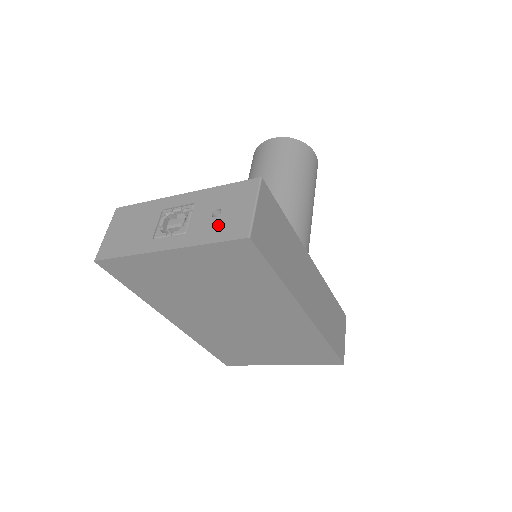
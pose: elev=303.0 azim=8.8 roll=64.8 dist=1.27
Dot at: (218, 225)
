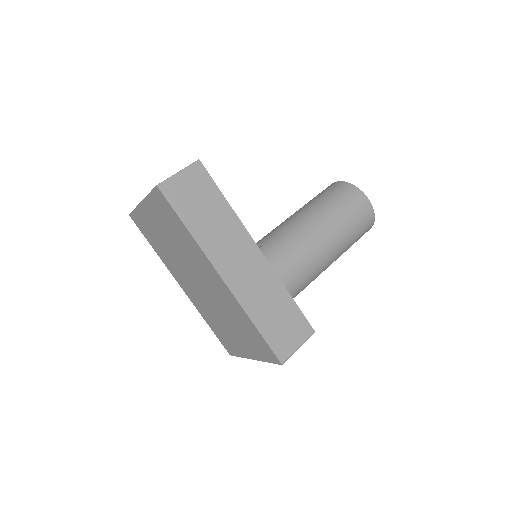
Dot at: occluded
